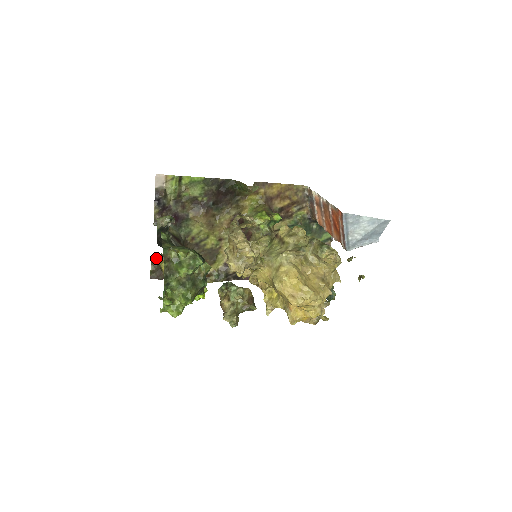
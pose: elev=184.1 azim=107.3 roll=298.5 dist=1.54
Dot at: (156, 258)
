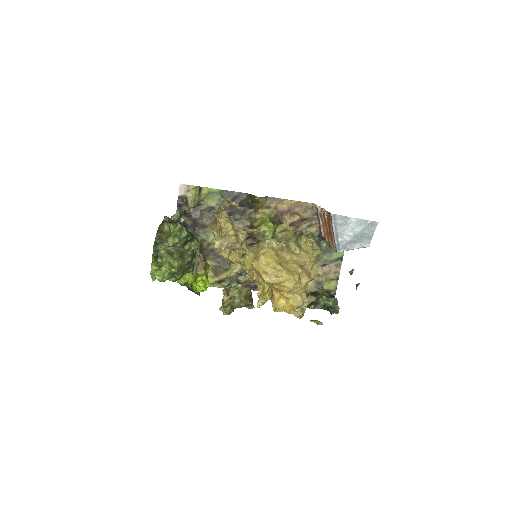
Dot at: occluded
